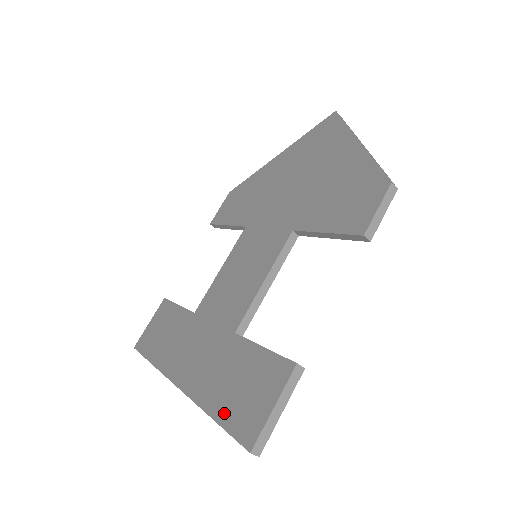
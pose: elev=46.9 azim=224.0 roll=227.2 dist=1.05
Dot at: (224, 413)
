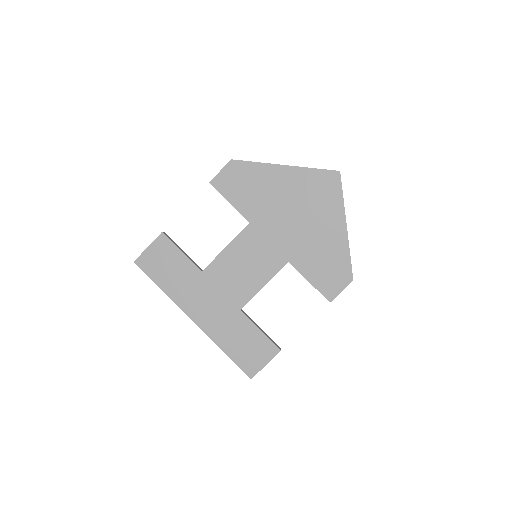
Dot at: (234, 355)
